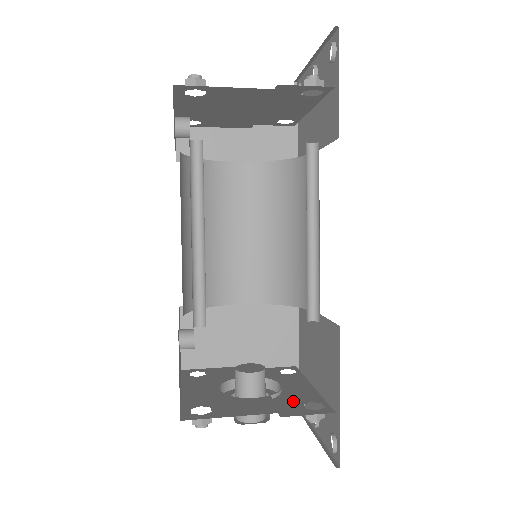
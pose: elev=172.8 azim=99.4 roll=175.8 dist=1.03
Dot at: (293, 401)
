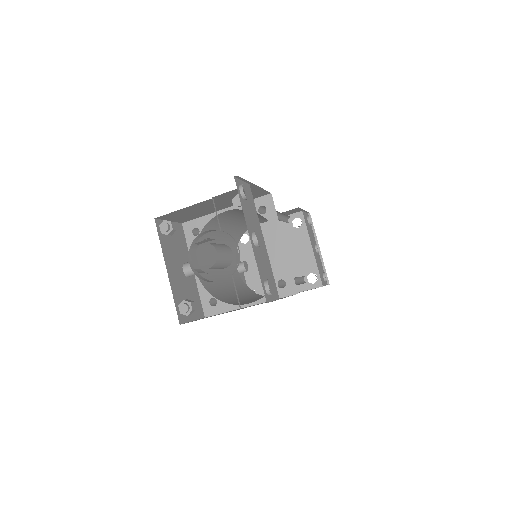
Dot at: occluded
